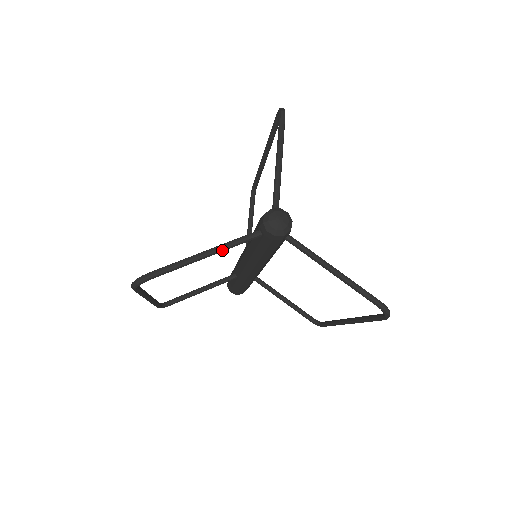
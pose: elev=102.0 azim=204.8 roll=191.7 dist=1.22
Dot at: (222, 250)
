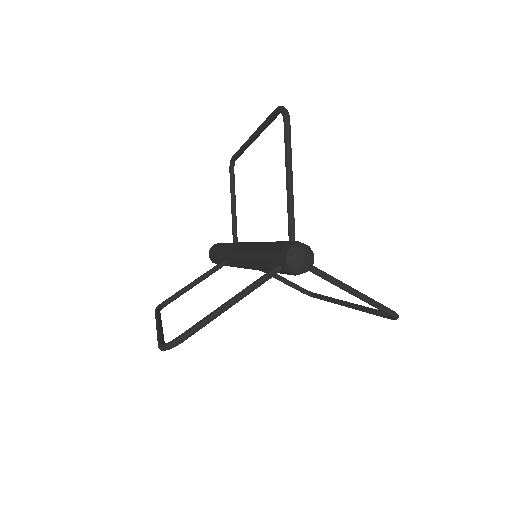
Dot at: (246, 295)
